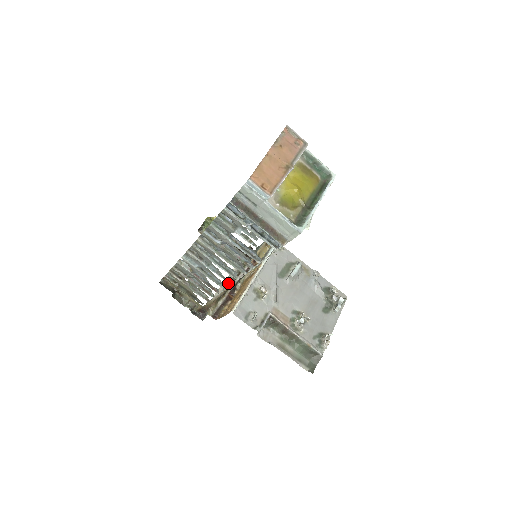
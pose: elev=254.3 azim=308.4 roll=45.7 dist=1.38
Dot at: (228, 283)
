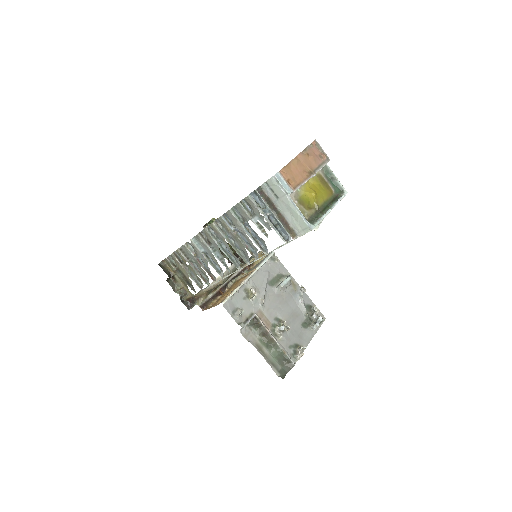
Dot at: occluded
